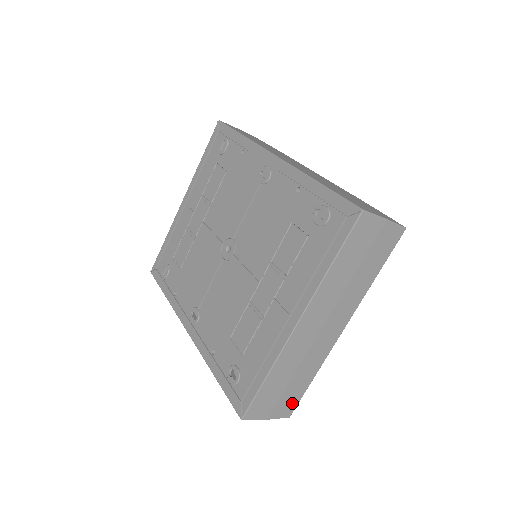
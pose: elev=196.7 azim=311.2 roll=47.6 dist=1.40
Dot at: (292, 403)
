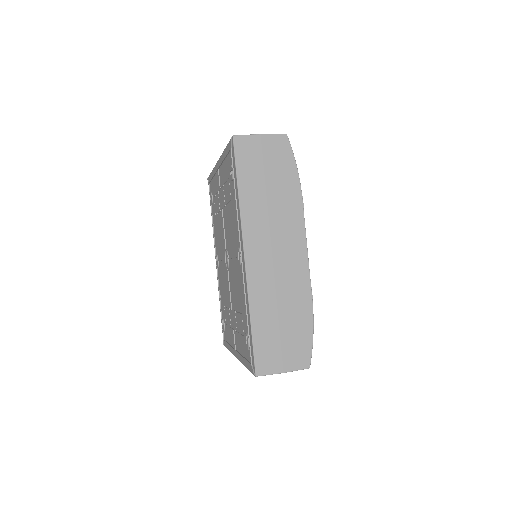
Dot at: occluded
